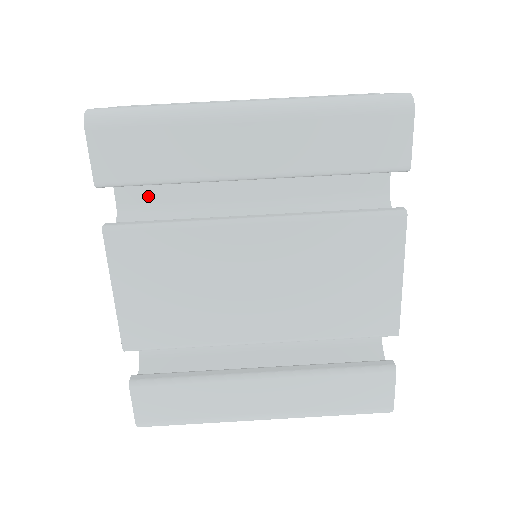
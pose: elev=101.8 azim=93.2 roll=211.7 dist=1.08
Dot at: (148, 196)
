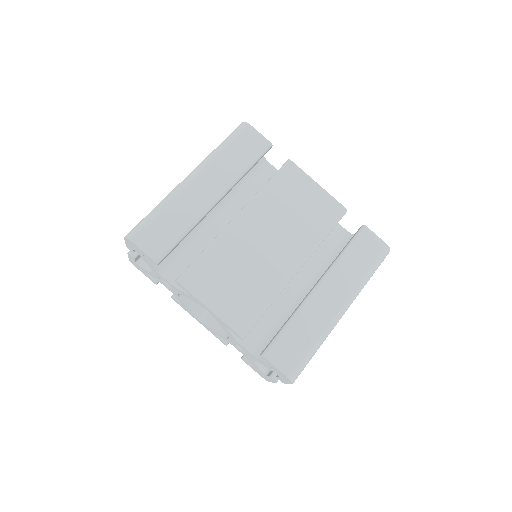
Dot at: (181, 265)
